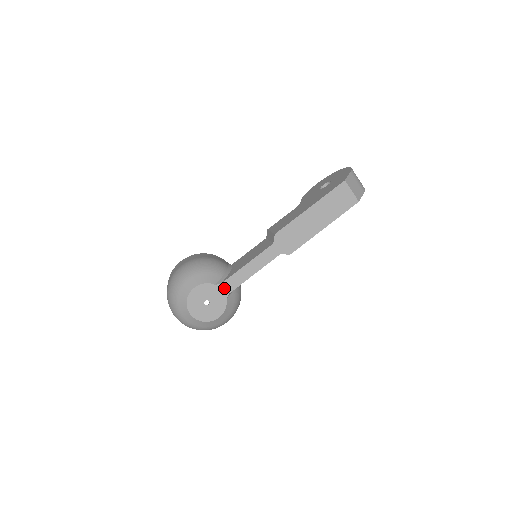
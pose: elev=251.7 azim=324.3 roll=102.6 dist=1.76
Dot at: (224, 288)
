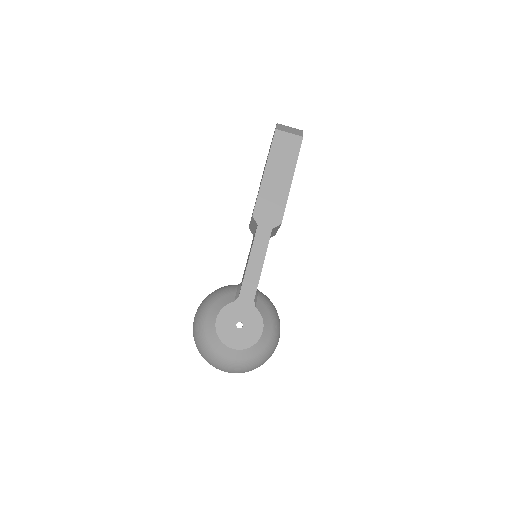
Dot at: (245, 299)
